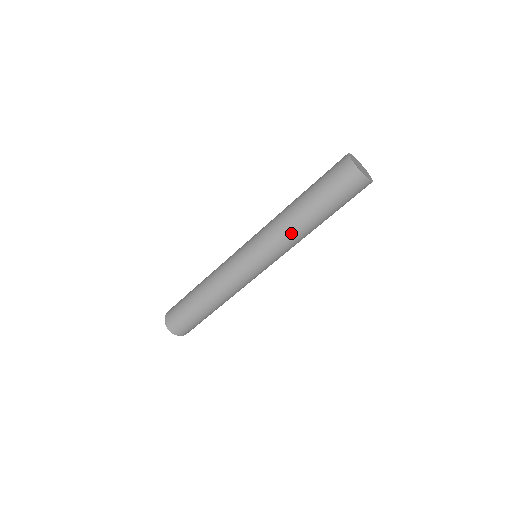
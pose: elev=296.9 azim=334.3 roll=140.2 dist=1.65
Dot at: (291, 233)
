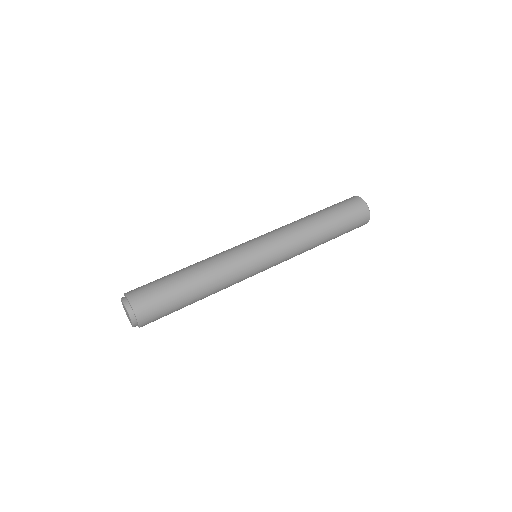
Dot at: (306, 241)
